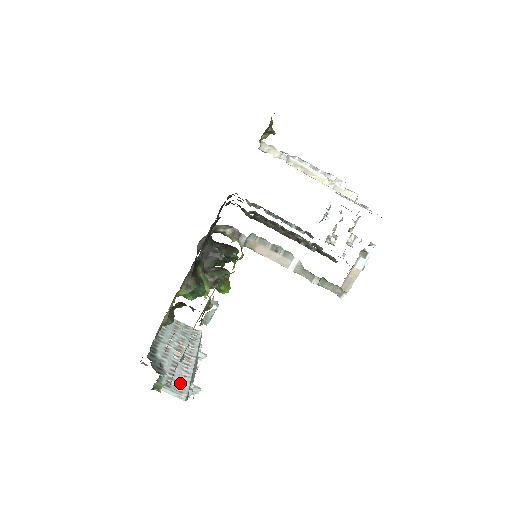
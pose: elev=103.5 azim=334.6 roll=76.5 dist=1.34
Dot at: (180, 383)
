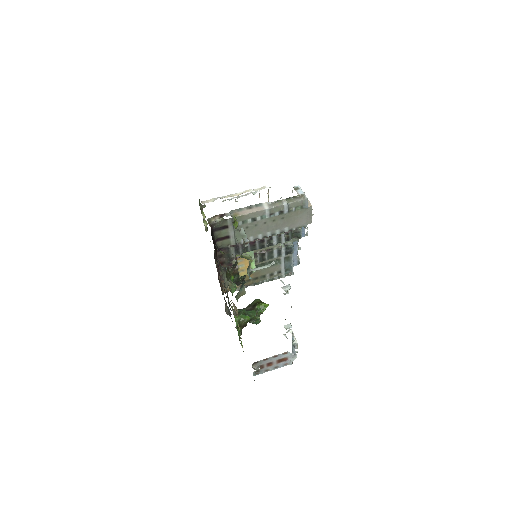
Dot at: occluded
